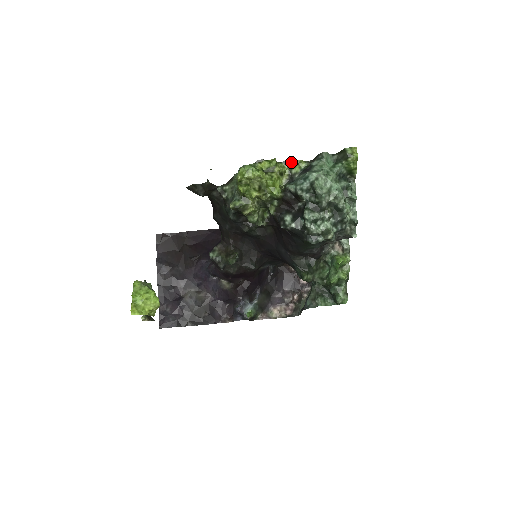
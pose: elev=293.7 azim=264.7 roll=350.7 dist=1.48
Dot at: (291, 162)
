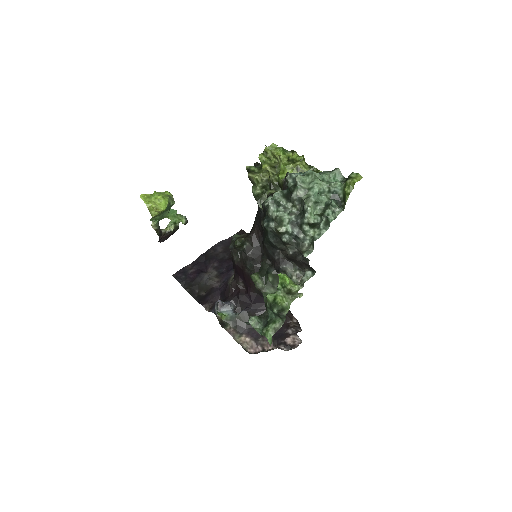
Dot at: (315, 169)
